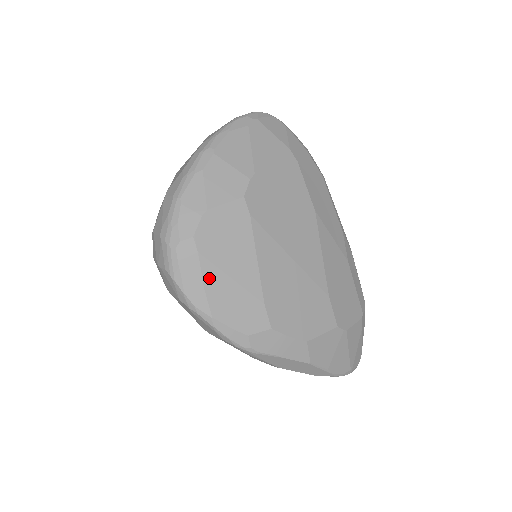
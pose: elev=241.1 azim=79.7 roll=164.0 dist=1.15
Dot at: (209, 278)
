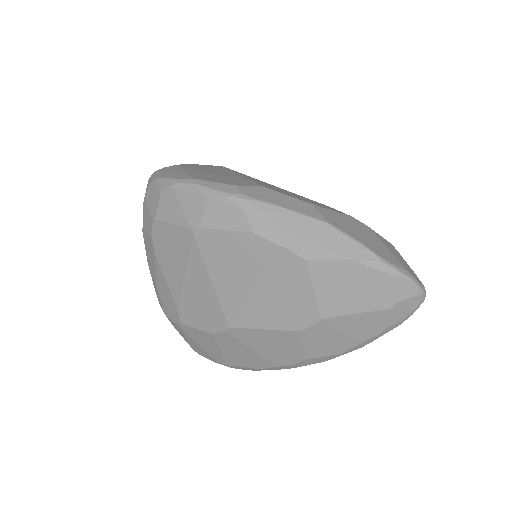
Dot at: (190, 172)
